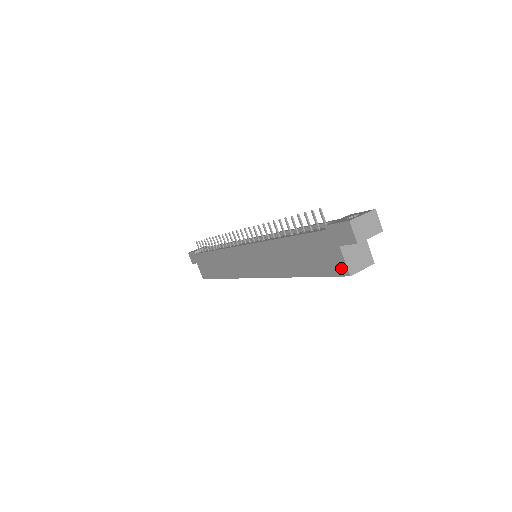
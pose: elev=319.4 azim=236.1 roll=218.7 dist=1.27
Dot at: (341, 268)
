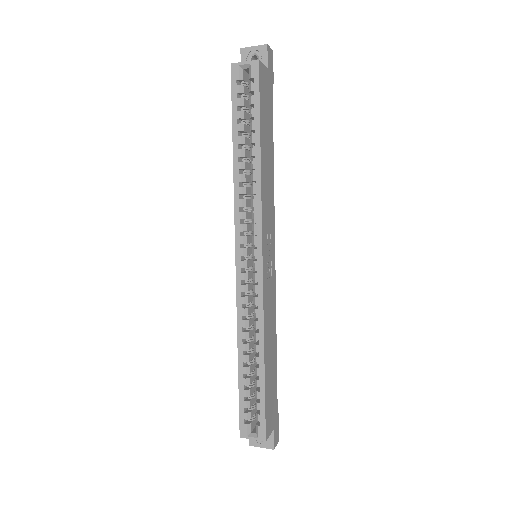
Dot at: (234, 75)
